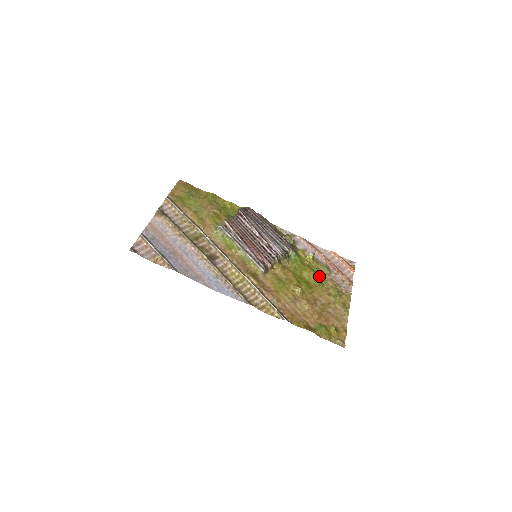
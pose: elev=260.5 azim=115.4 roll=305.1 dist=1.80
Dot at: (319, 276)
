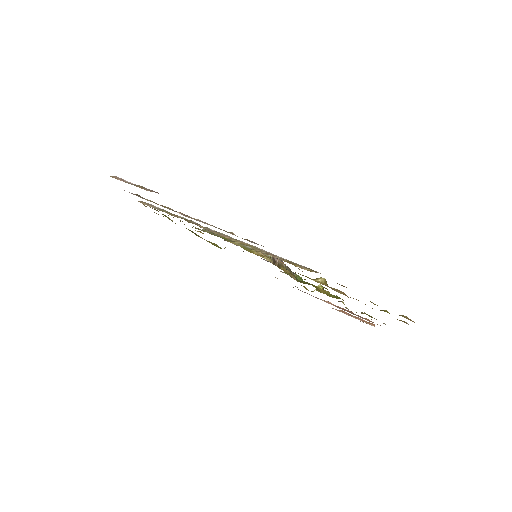
Dot at: occluded
